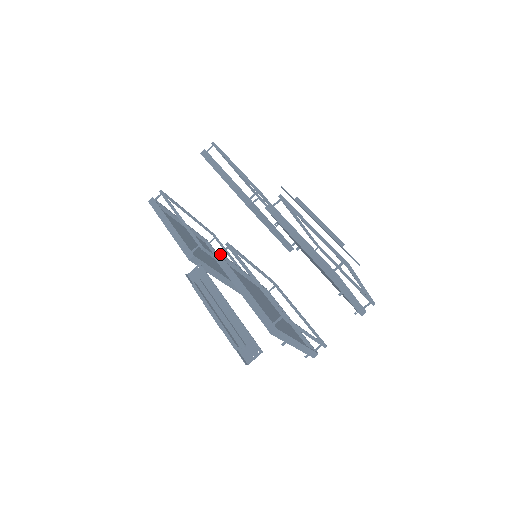
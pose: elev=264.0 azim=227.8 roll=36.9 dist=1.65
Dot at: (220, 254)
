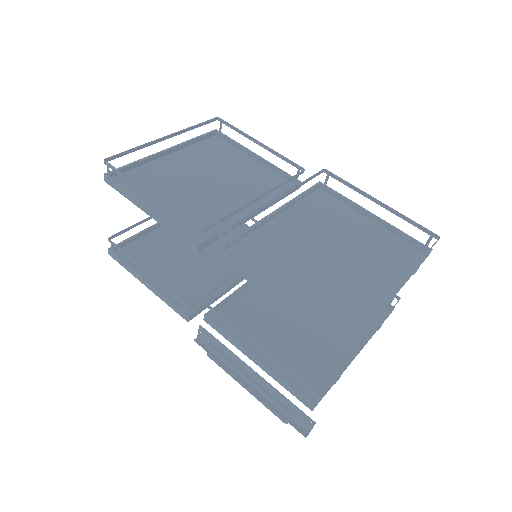
Dot at: (209, 319)
